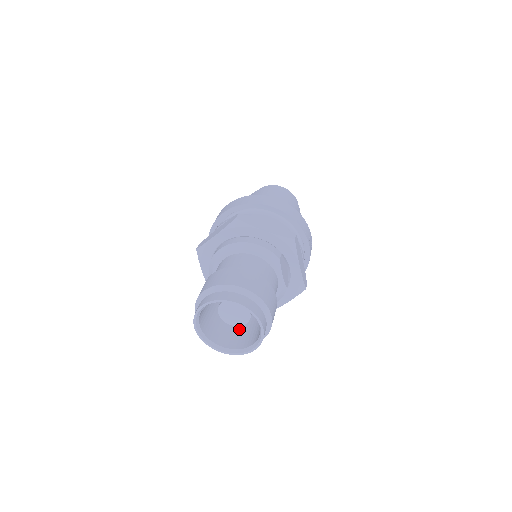
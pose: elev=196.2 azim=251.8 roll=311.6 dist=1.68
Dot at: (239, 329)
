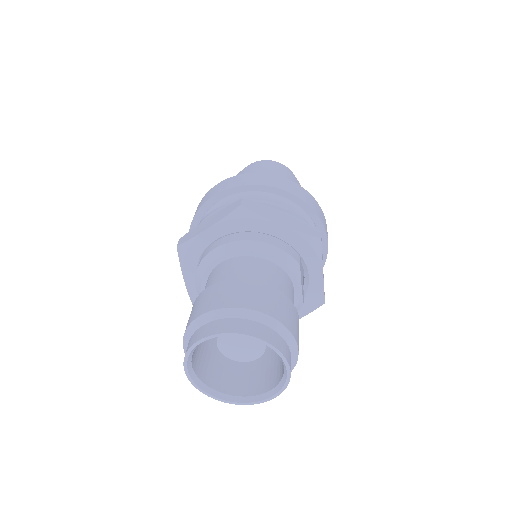
Dot at: (242, 363)
